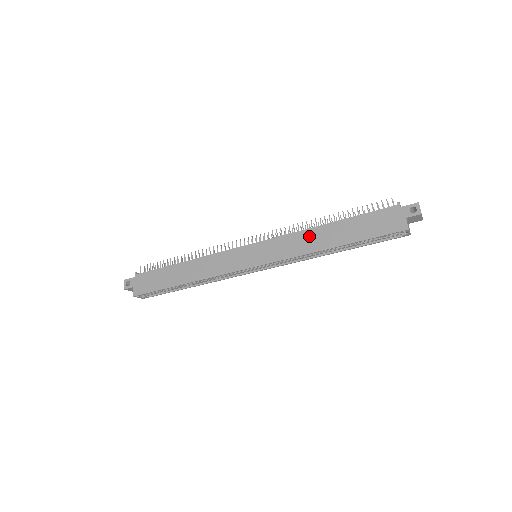
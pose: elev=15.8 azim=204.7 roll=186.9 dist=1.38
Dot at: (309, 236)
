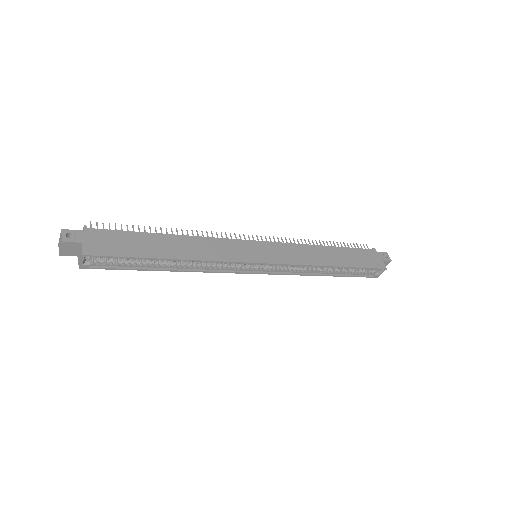
Dot at: (314, 251)
